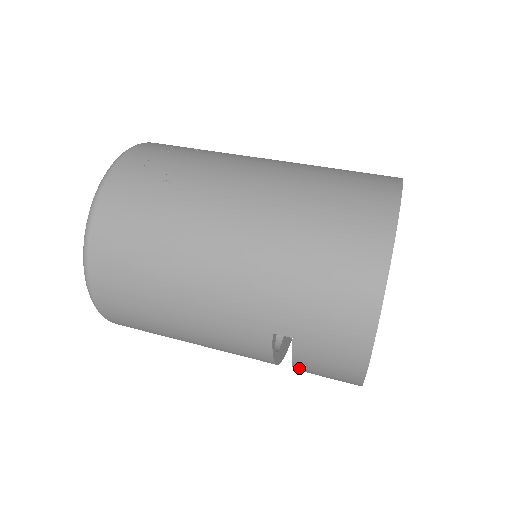
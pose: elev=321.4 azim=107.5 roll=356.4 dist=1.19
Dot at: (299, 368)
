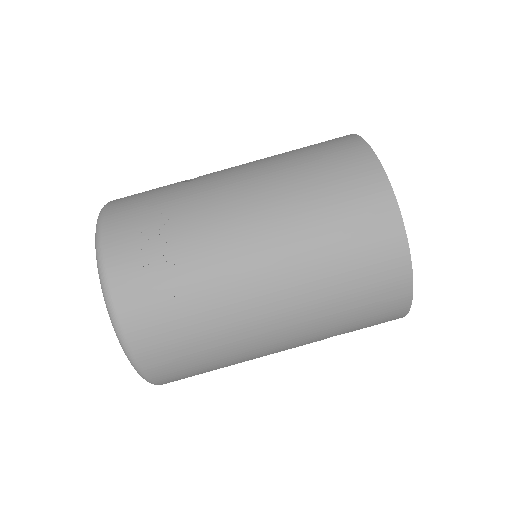
Dot at: occluded
